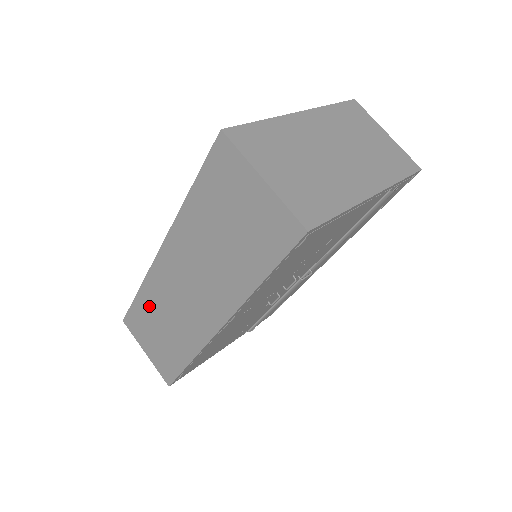
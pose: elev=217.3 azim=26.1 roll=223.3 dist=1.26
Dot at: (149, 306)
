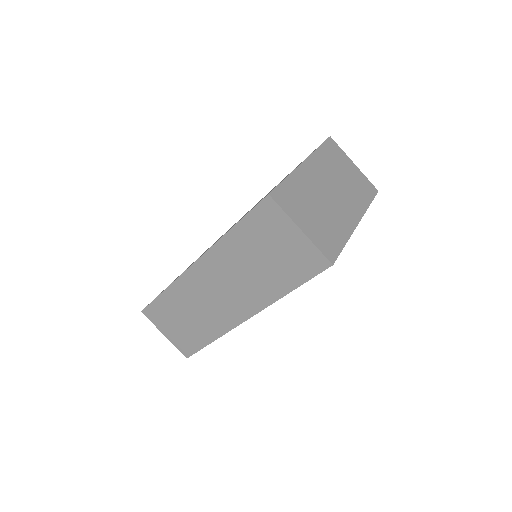
Dot at: (174, 302)
